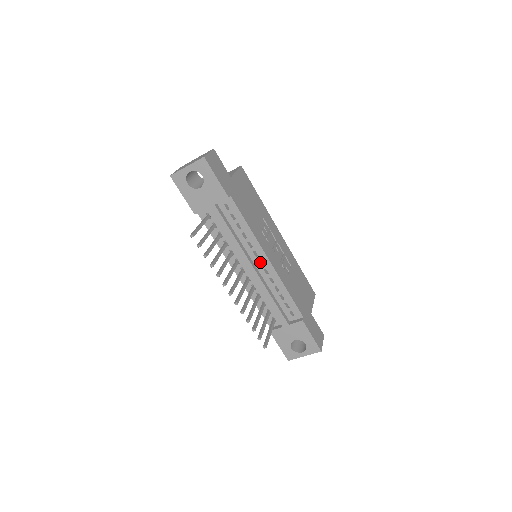
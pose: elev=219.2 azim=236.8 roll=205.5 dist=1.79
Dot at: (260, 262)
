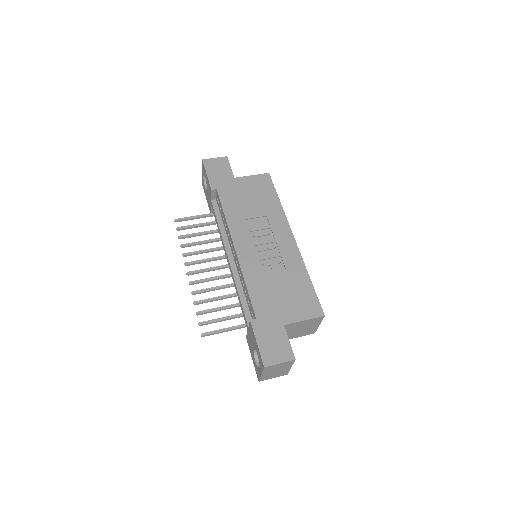
Dot at: occluded
